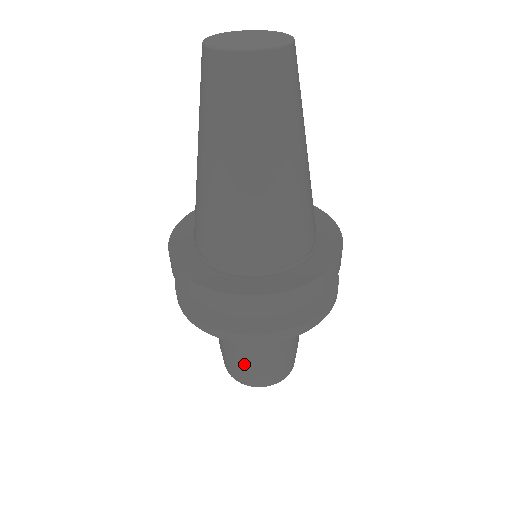
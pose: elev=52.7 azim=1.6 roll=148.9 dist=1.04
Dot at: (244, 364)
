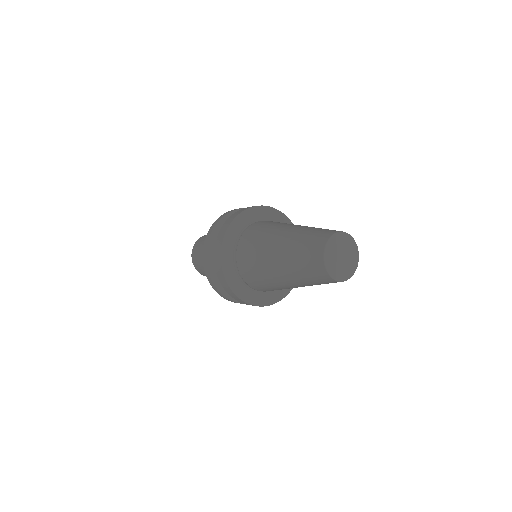
Dot at: occluded
